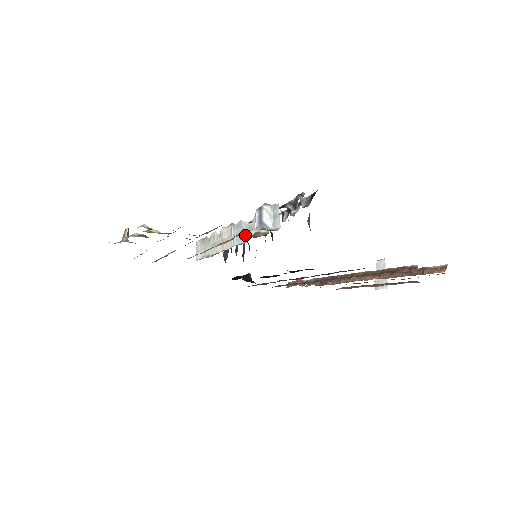
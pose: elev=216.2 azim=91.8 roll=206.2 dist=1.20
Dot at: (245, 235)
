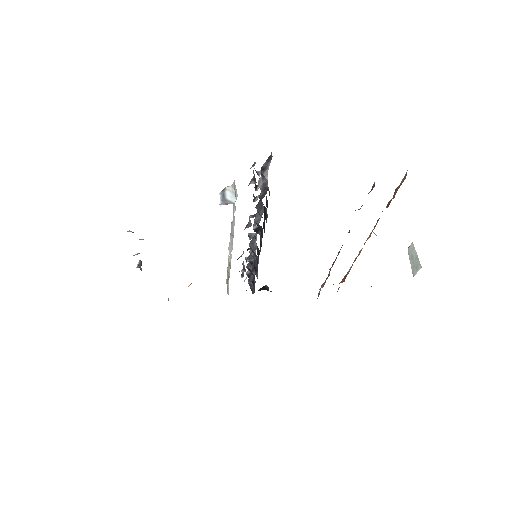
Dot at: (232, 232)
